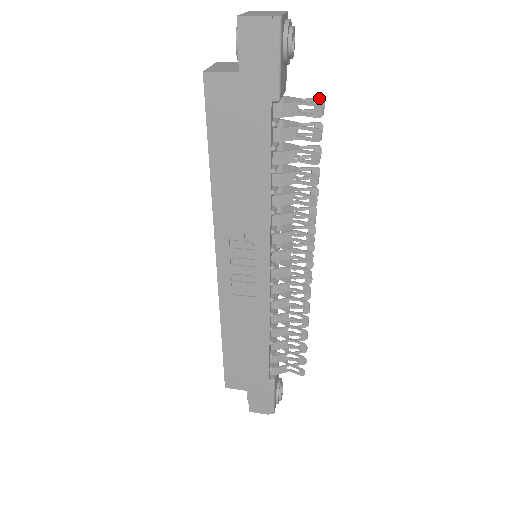
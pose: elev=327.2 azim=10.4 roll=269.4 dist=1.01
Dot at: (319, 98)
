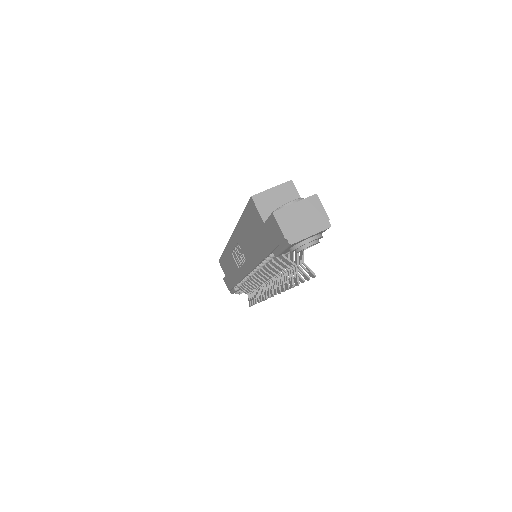
Dot at: (312, 273)
